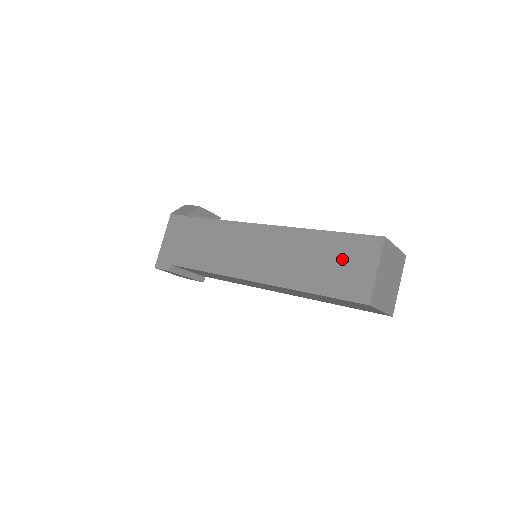
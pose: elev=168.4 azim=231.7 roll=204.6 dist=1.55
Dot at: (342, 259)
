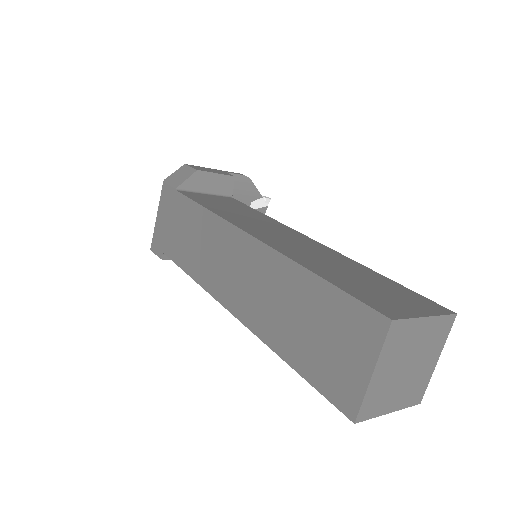
Dot at: (328, 330)
